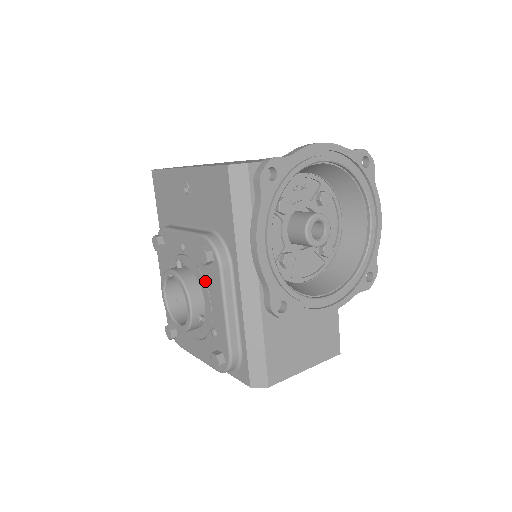
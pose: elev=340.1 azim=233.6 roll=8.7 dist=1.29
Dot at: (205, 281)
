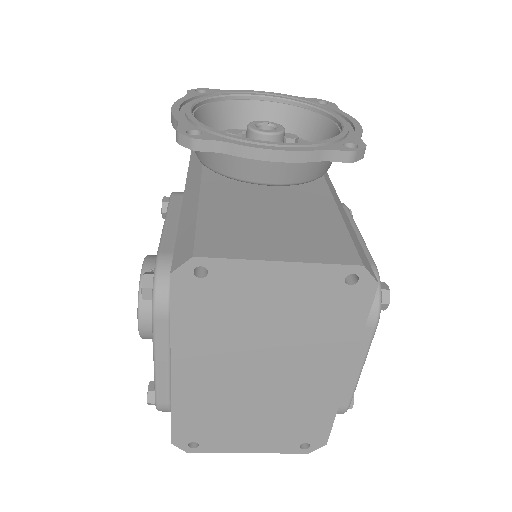
Dot at: occluded
